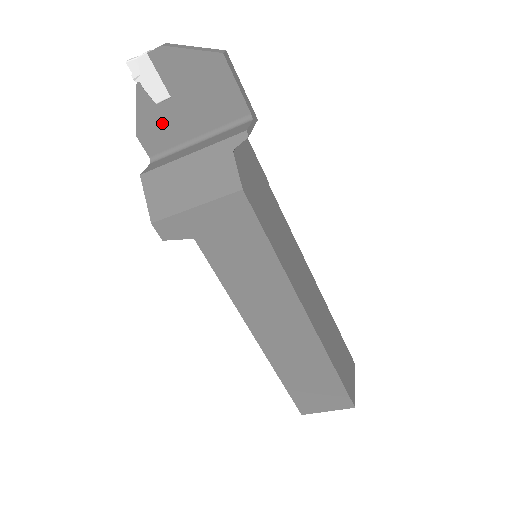
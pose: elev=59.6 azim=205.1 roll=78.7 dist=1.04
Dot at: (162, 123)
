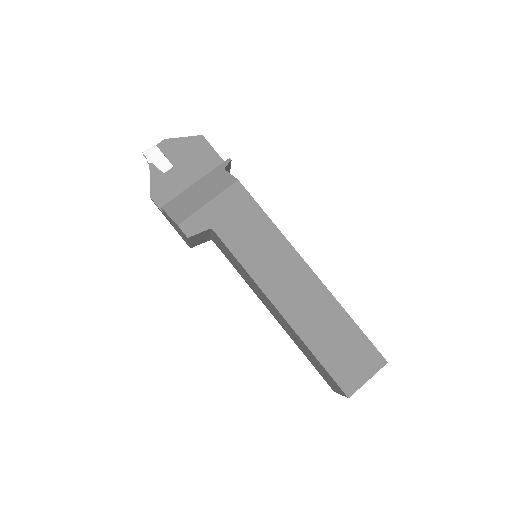
Dot at: (169, 184)
